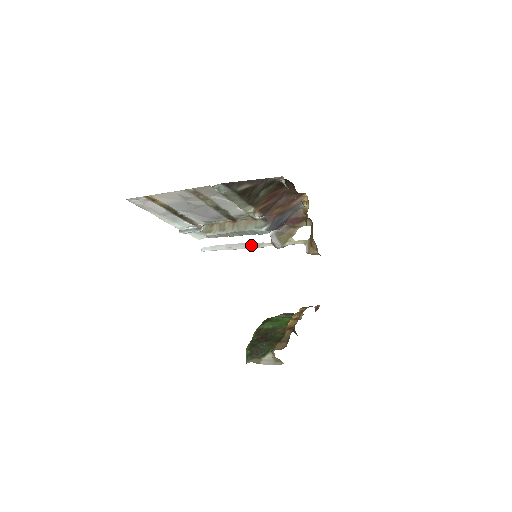
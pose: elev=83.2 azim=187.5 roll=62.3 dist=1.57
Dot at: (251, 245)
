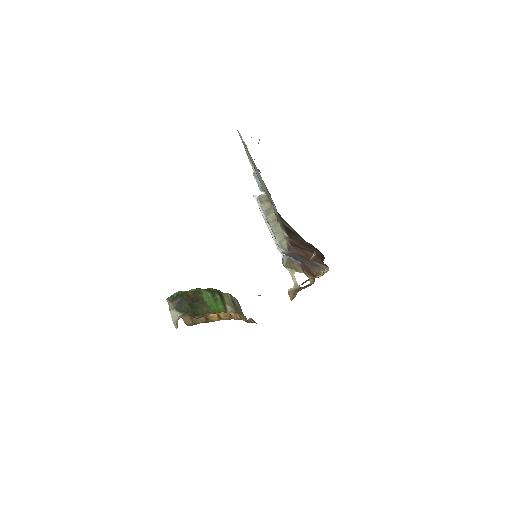
Dot at: occluded
